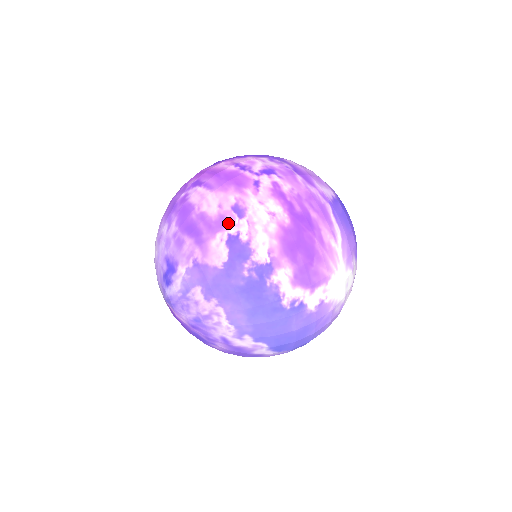
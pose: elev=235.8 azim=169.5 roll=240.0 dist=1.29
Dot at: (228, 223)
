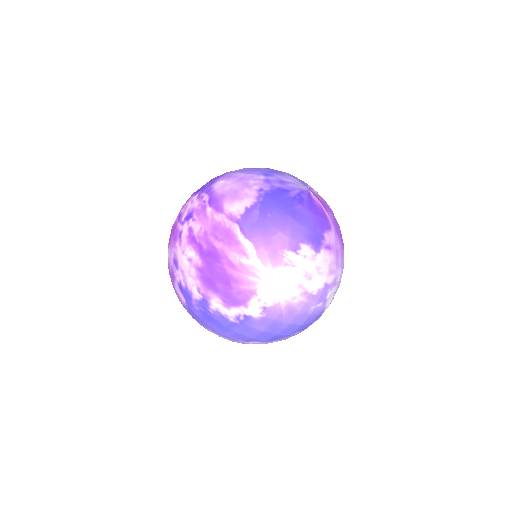
Dot at: (174, 275)
